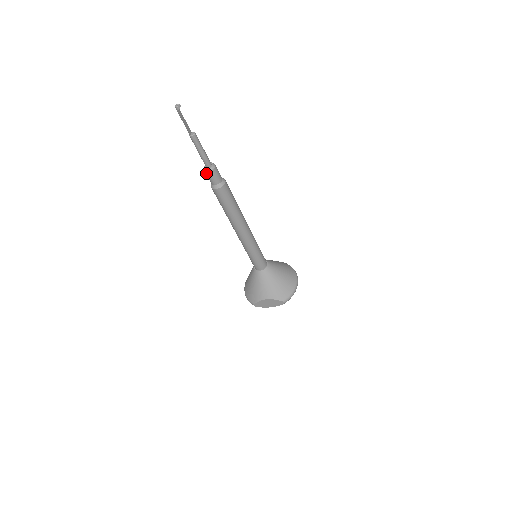
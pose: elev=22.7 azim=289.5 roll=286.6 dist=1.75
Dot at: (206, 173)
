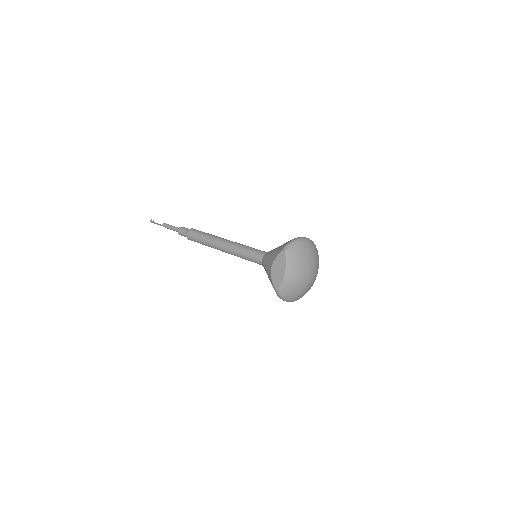
Dot at: (179, 234)
